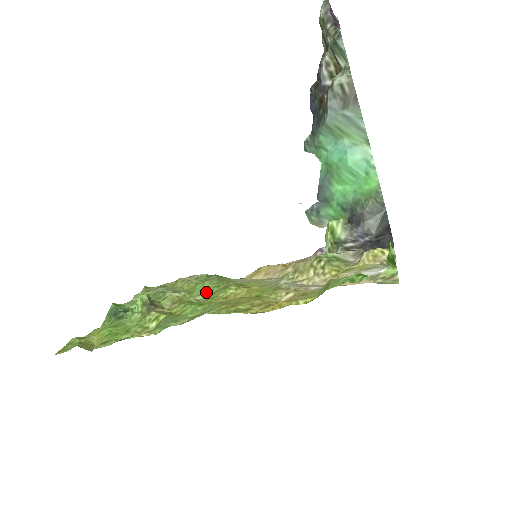
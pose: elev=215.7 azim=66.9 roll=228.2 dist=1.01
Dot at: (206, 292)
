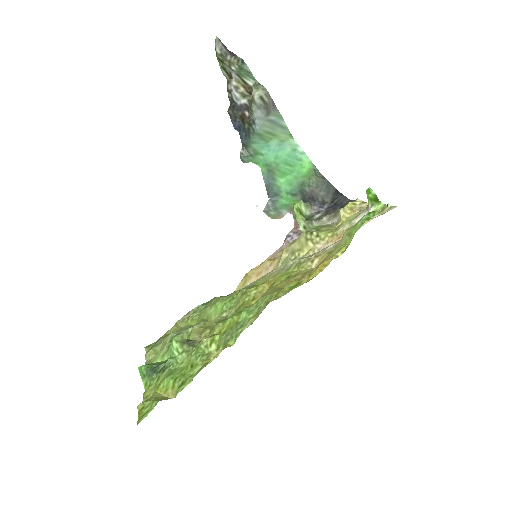
Dot at: (226, 308)
